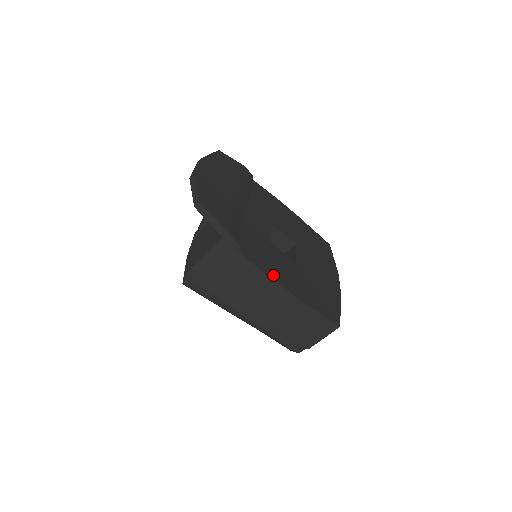
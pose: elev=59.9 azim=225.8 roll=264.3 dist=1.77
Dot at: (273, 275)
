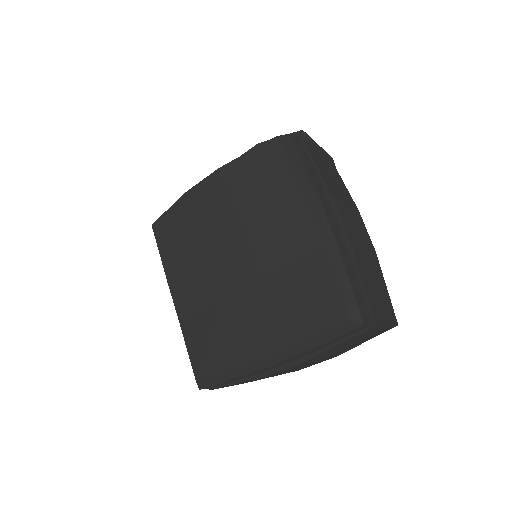
Dot at: occluded
